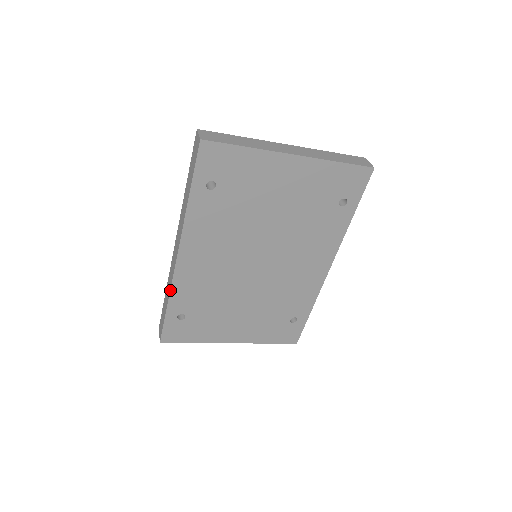
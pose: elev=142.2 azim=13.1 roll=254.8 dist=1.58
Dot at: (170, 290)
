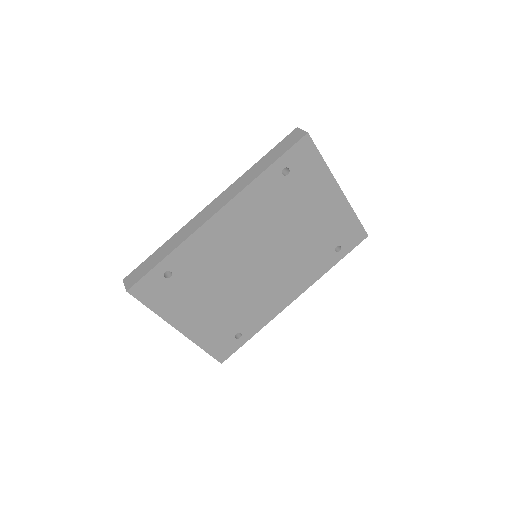
Dot at: (184, 240)
